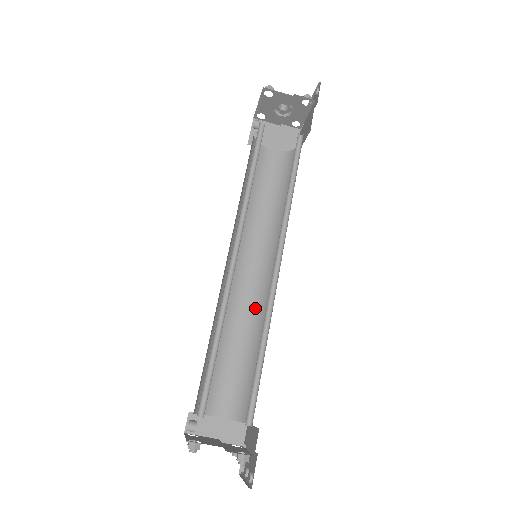
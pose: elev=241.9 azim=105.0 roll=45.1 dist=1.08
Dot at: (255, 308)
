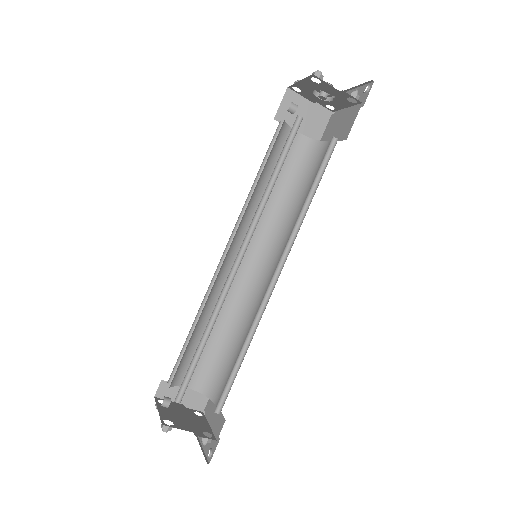
Dot at: (241, 298)
